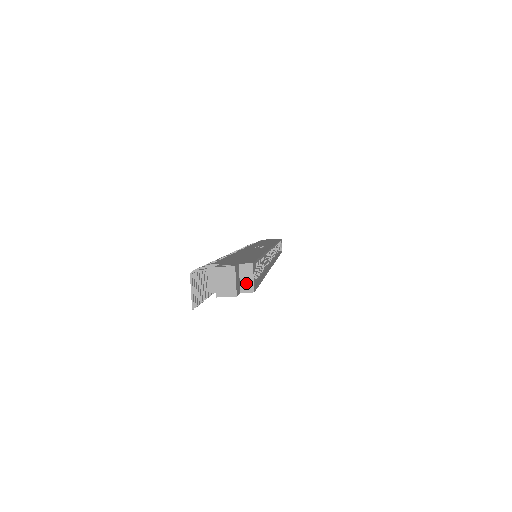
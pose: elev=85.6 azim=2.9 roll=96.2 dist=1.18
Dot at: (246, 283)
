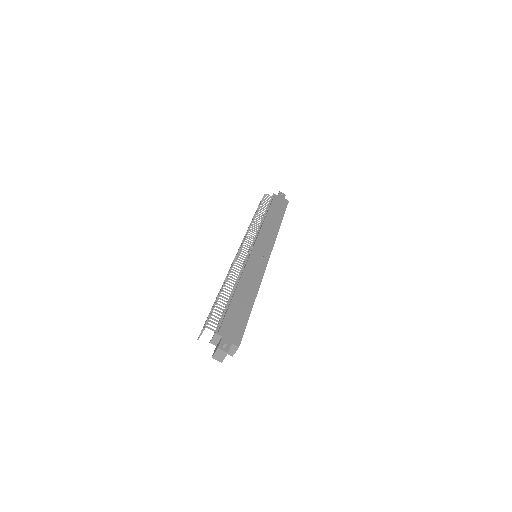
Dot at: (231, 352)
